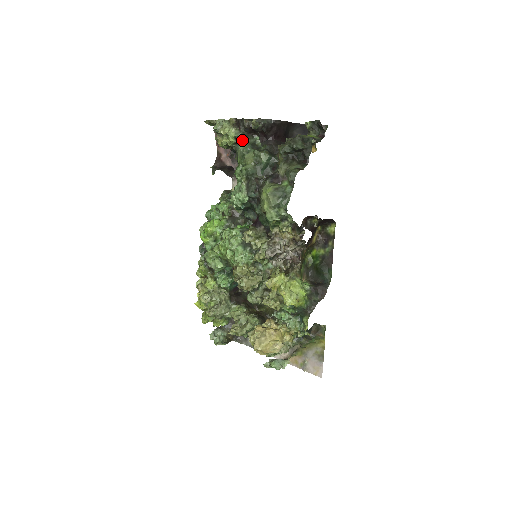
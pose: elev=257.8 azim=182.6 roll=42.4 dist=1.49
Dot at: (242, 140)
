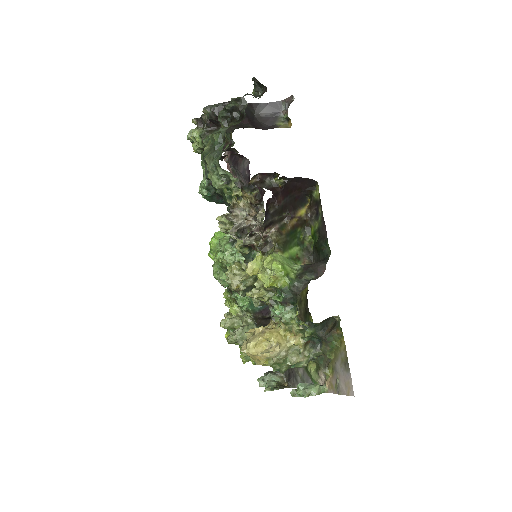
Dot at: occluded
